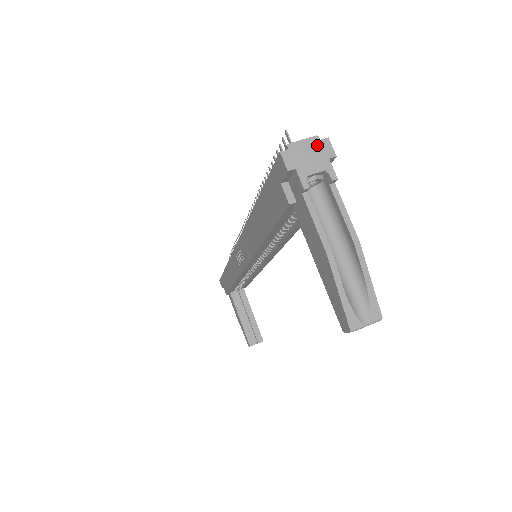
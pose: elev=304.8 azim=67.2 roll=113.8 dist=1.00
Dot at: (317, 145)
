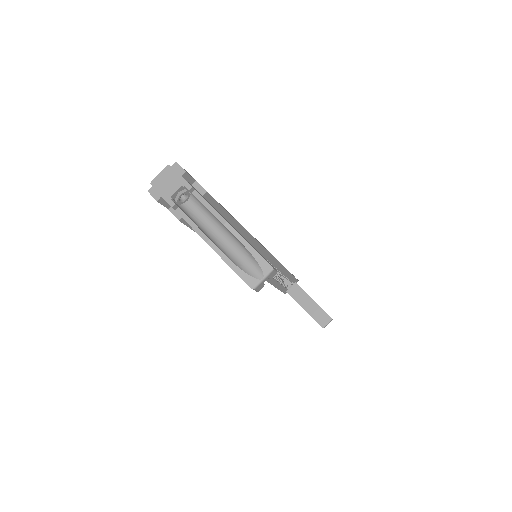
Dot at: (170, 171)
